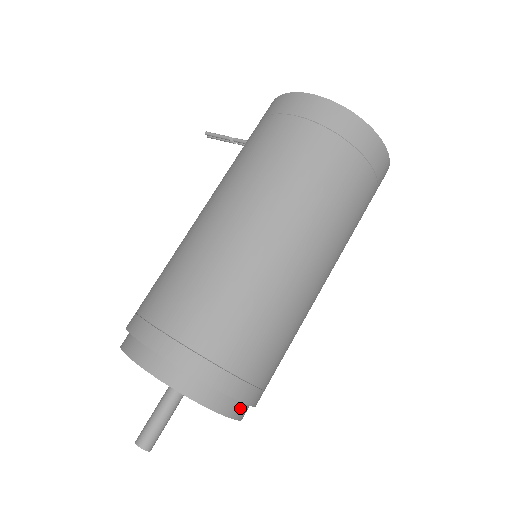
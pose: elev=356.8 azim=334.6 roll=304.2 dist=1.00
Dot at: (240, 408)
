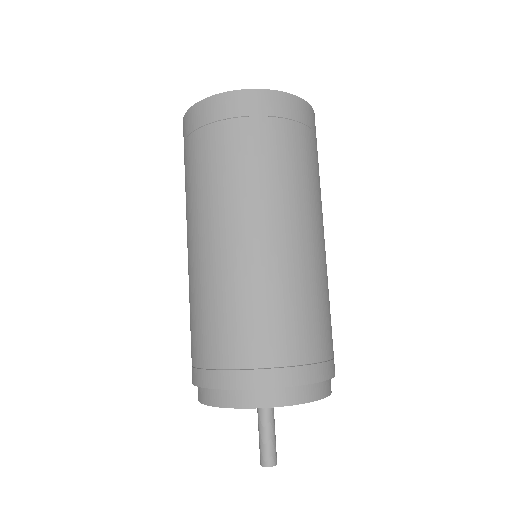
Dot at: (298, 392)
